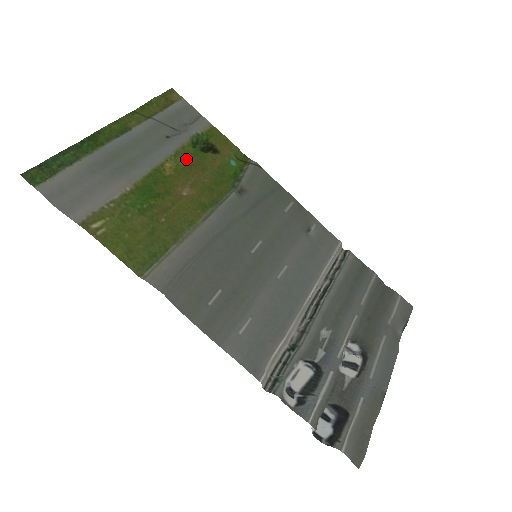
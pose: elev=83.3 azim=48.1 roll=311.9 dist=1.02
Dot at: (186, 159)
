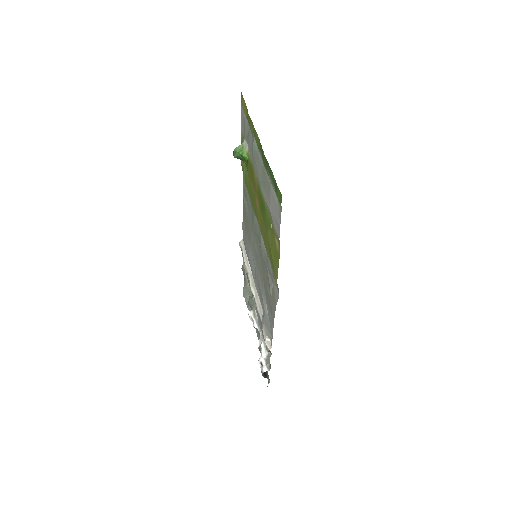
Dot at: (252, 171)
